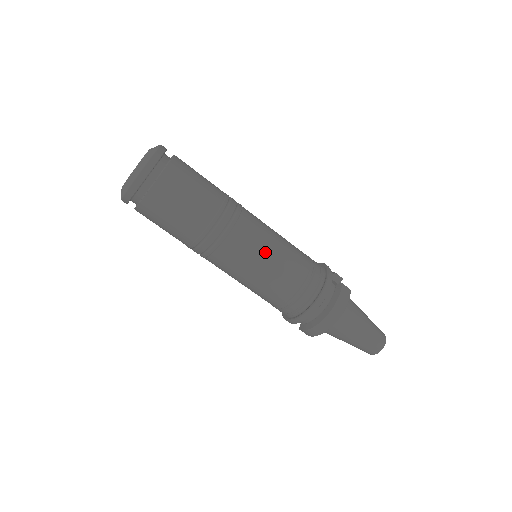
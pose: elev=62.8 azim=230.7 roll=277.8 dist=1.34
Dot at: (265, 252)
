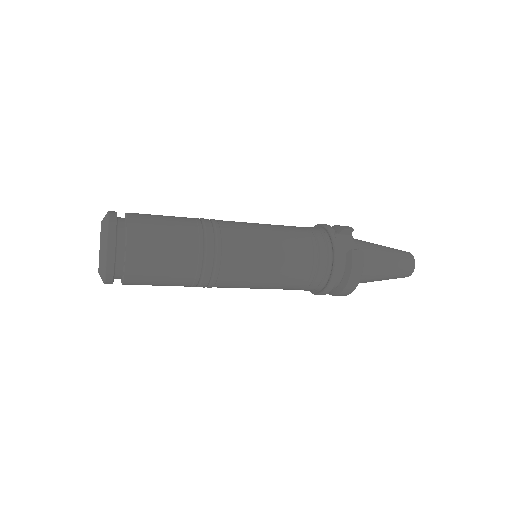
Dot at: (262, 269)
